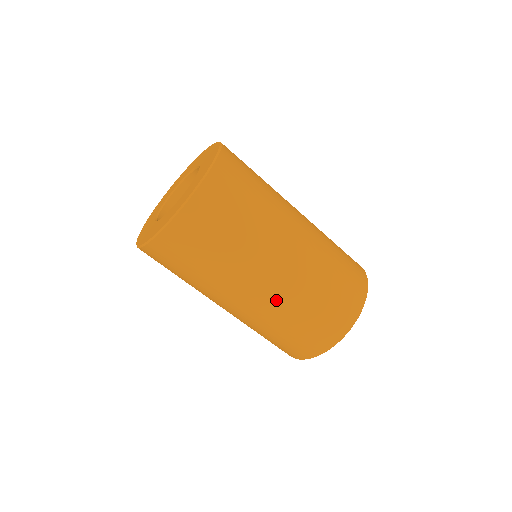
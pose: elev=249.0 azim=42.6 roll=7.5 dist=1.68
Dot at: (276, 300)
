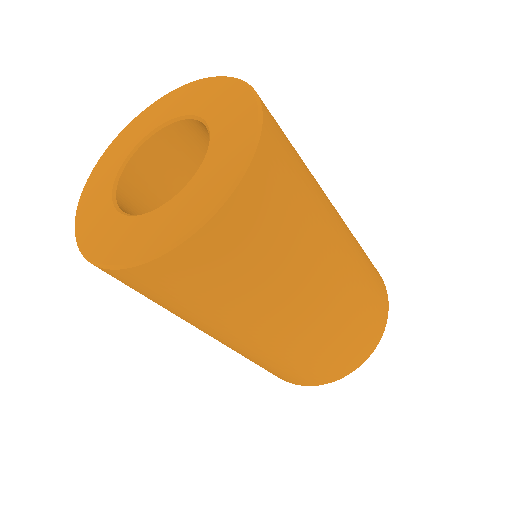
Dot at: (294, 342)
